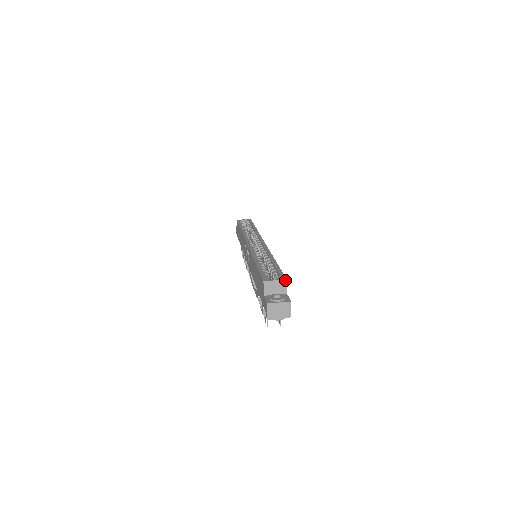
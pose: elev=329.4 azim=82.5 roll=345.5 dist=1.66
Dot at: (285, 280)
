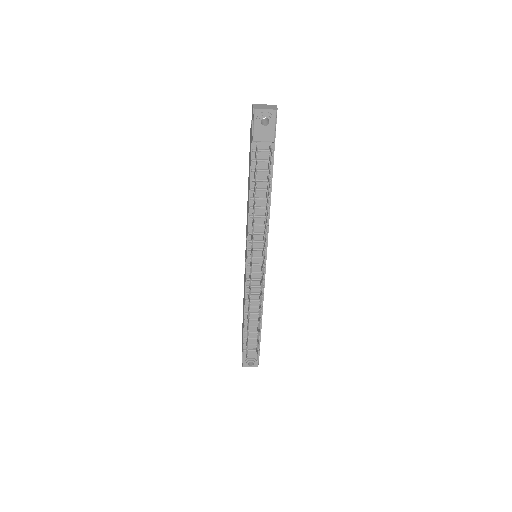
Dot at: occluded
